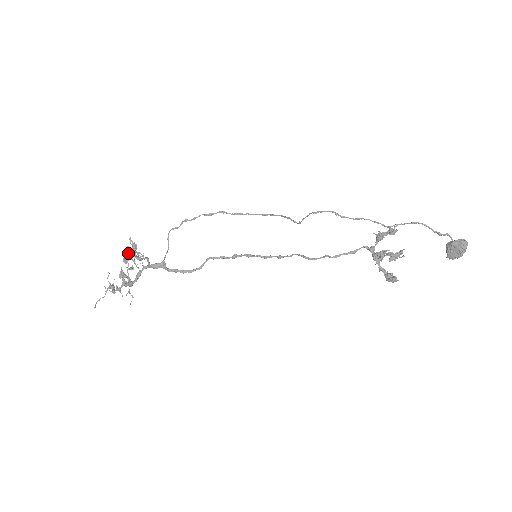
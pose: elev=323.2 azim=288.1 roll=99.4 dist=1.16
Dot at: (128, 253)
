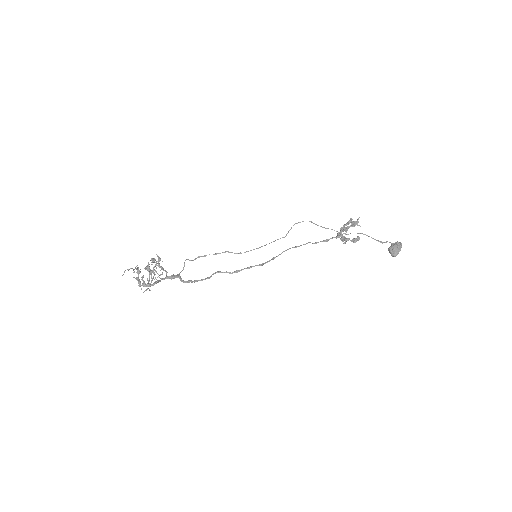
Dot at: occluded
